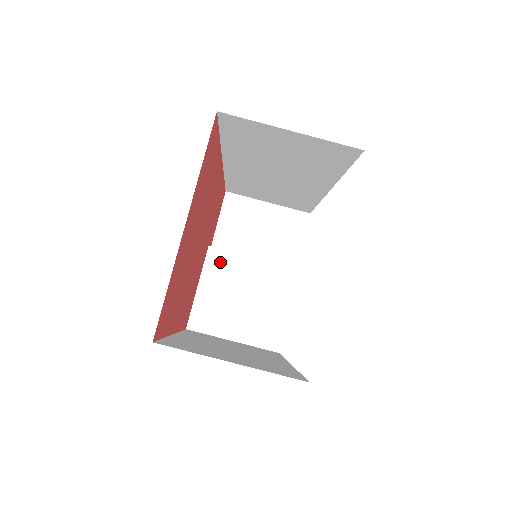
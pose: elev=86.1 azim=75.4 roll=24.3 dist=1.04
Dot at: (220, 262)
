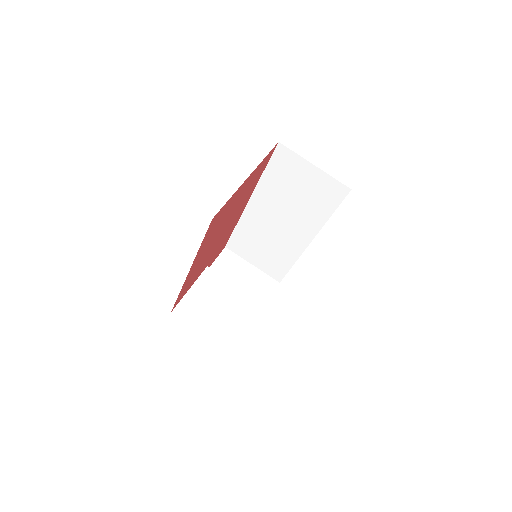
Dot at: (212, 279)
